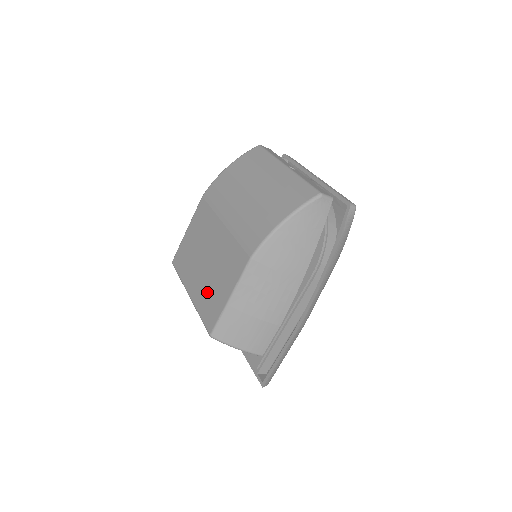
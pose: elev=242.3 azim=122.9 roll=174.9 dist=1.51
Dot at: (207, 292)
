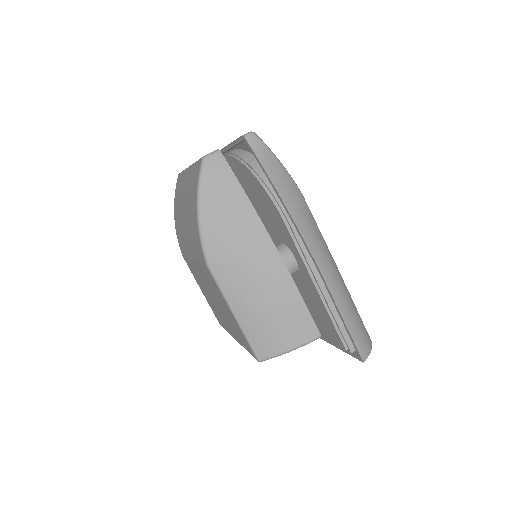
Dot at: (232, 326)
